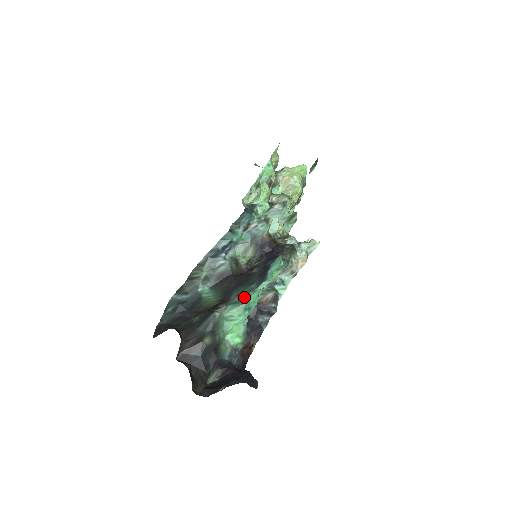
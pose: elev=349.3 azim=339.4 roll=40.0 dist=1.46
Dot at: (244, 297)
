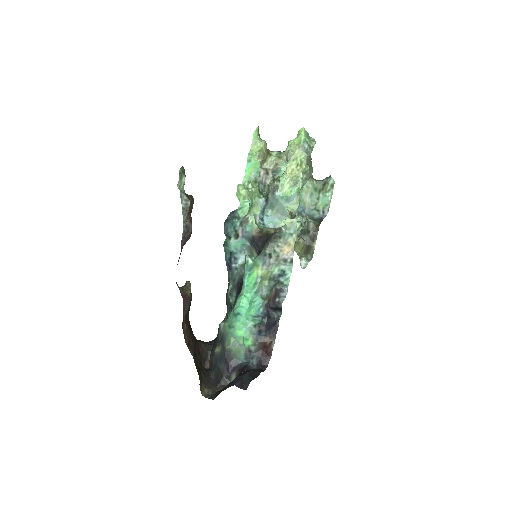
Dot at: (235, 304)
